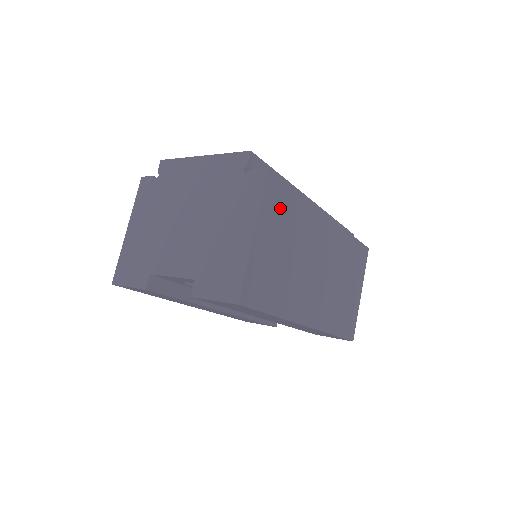
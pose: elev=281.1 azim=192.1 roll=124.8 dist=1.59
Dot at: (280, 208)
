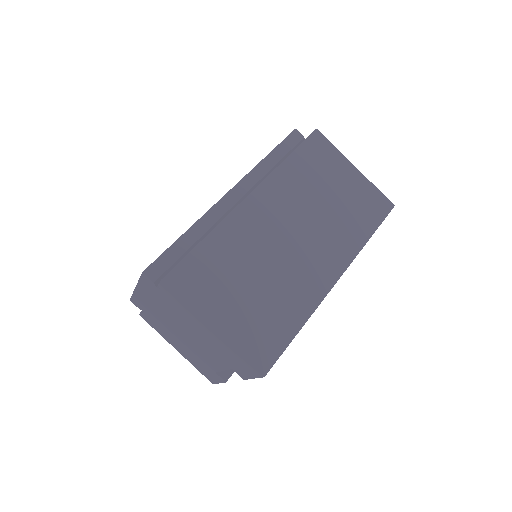
Dot at: (207, 277)
